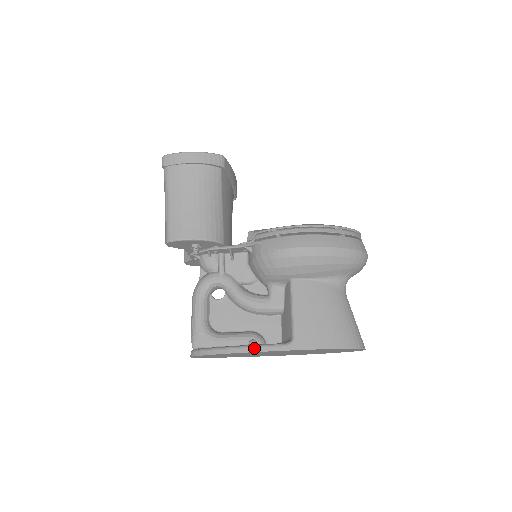
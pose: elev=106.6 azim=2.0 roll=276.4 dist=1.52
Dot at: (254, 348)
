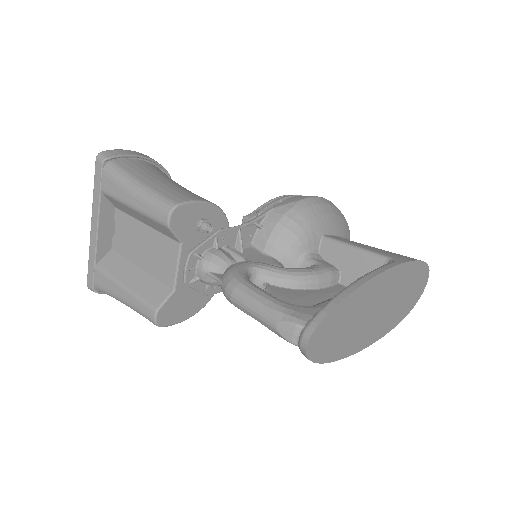
Dot at: (375, 271)
